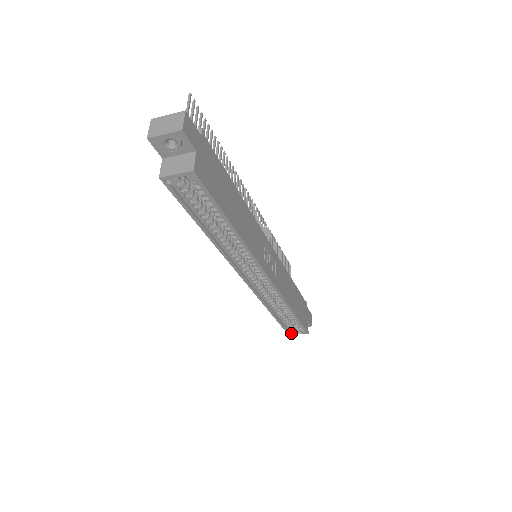
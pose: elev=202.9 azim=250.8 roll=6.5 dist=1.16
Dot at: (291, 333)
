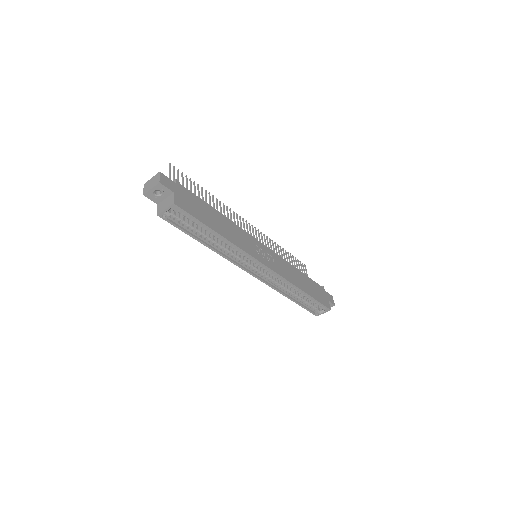
Dot at: (318, 314)
